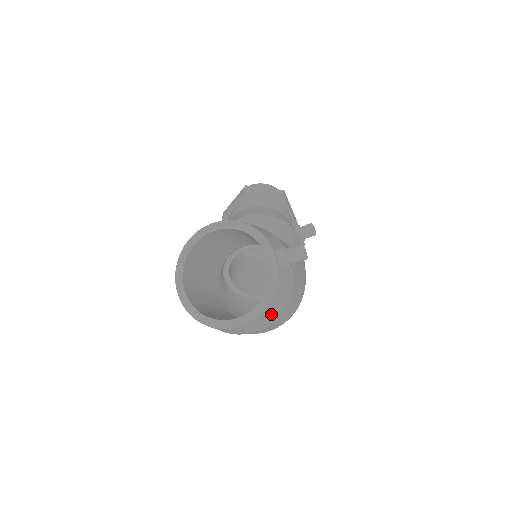
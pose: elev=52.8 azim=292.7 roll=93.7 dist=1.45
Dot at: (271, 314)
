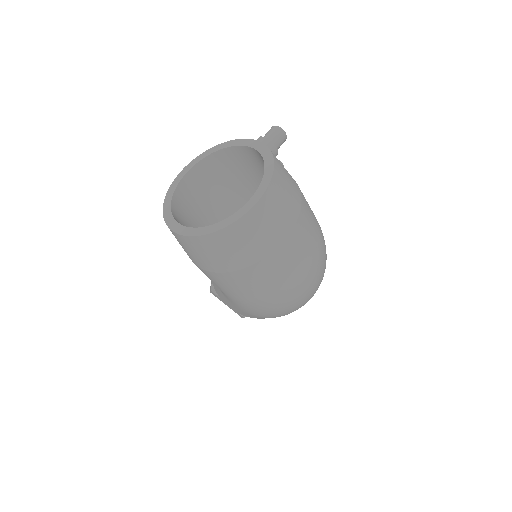
Dot at: (288, 192)
